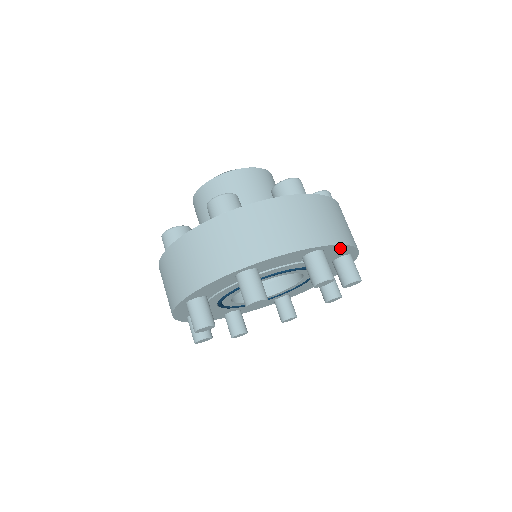
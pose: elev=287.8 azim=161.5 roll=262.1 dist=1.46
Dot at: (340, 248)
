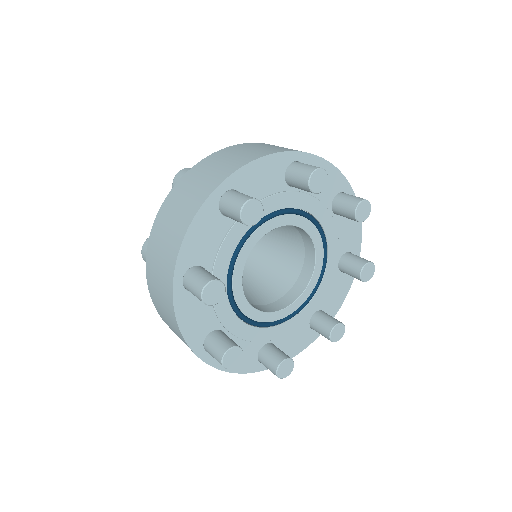
Dot at: occluded
